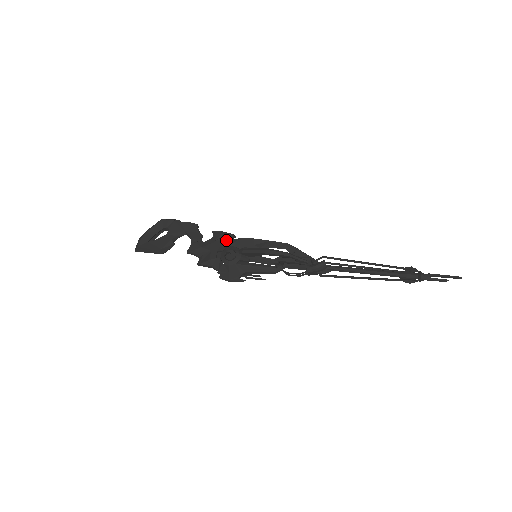
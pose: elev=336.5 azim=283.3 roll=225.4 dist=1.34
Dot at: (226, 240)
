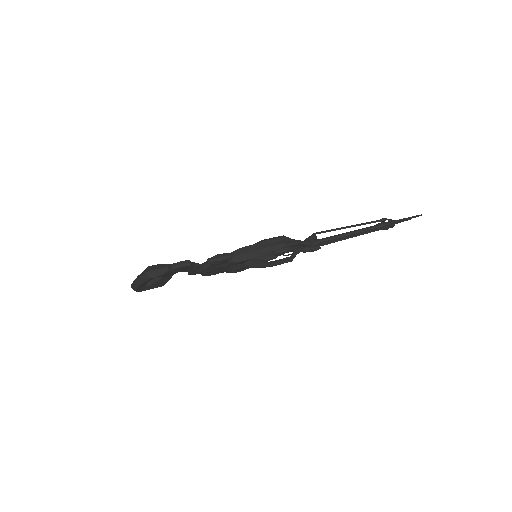
Dot at: (226, 263)
